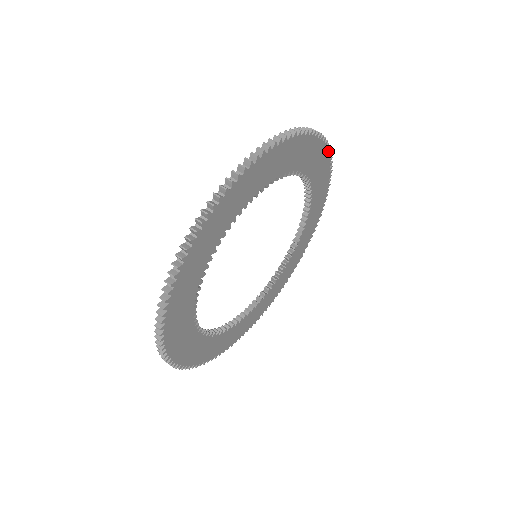
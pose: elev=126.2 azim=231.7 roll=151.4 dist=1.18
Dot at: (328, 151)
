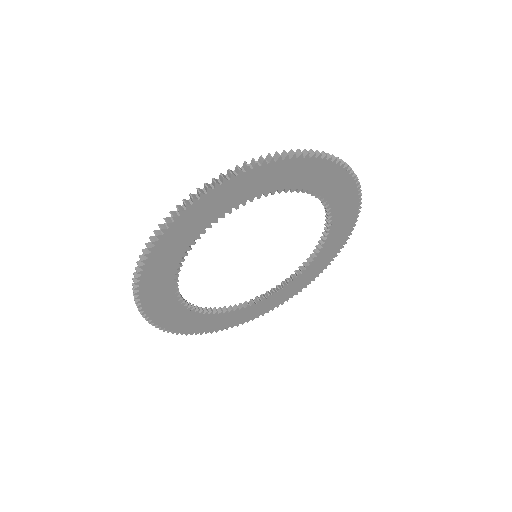
Dot at: (343, 167)
